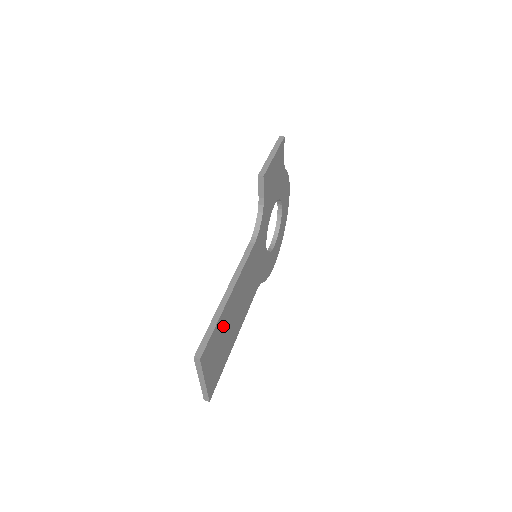
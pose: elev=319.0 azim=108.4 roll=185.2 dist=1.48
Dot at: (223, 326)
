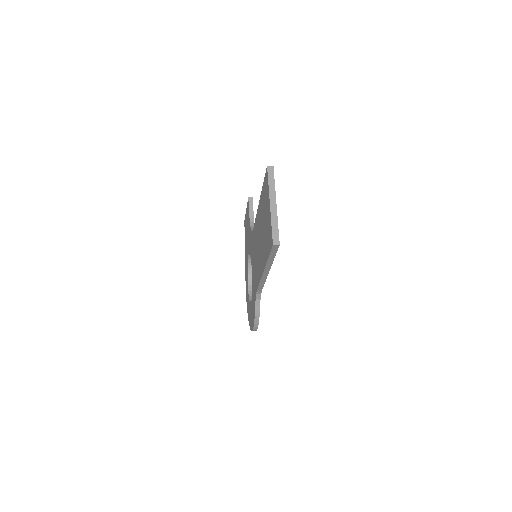
Dot at: occluded
